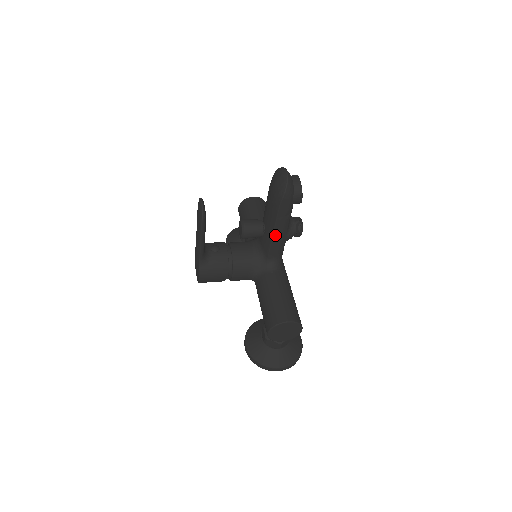
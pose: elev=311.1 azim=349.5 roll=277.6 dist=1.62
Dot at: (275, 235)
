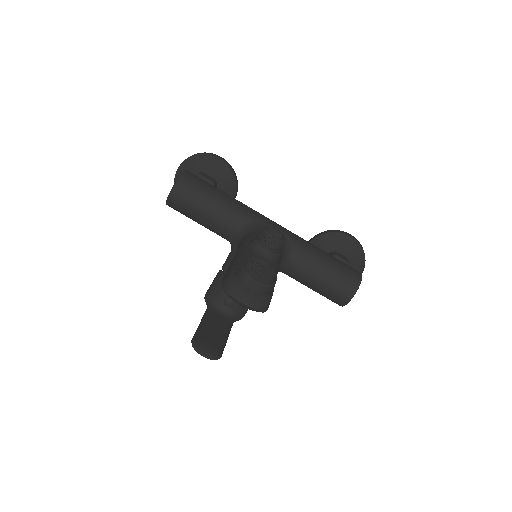
Dot at: occluded
